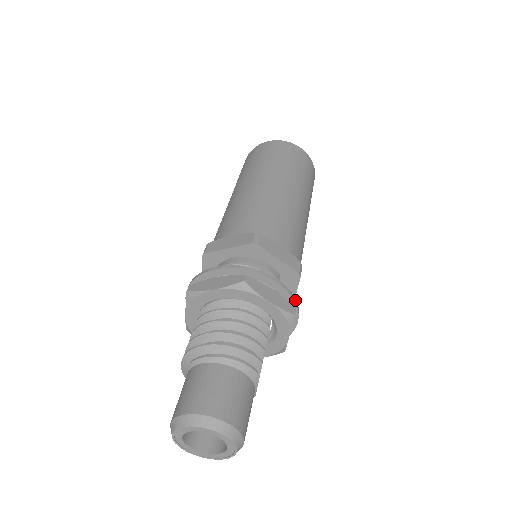
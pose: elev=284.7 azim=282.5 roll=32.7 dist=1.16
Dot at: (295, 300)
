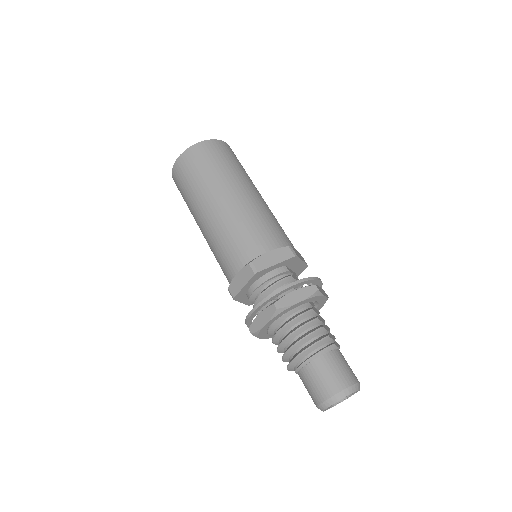
Dot at: (309, 279)
